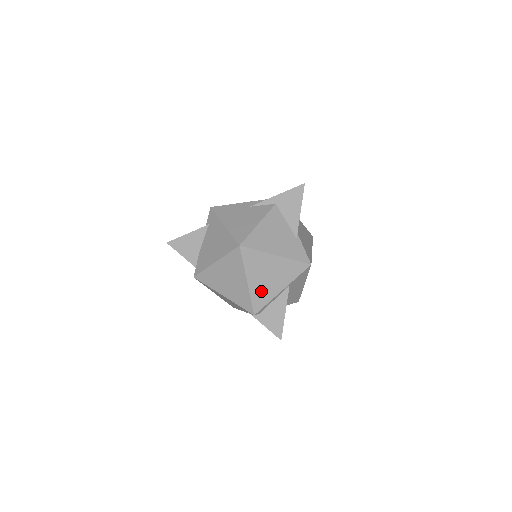
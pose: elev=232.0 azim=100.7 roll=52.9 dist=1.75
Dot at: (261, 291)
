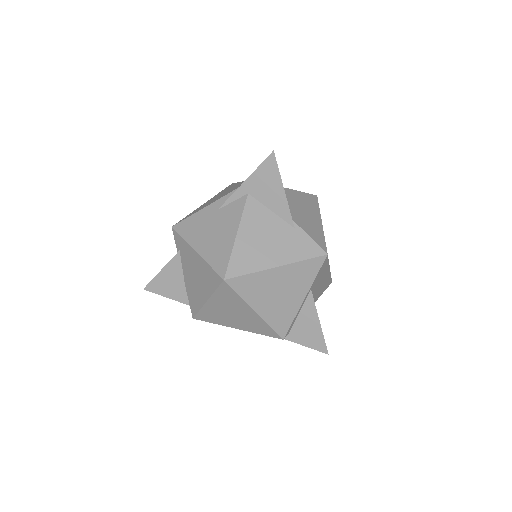
Dot at: (278, 313)
